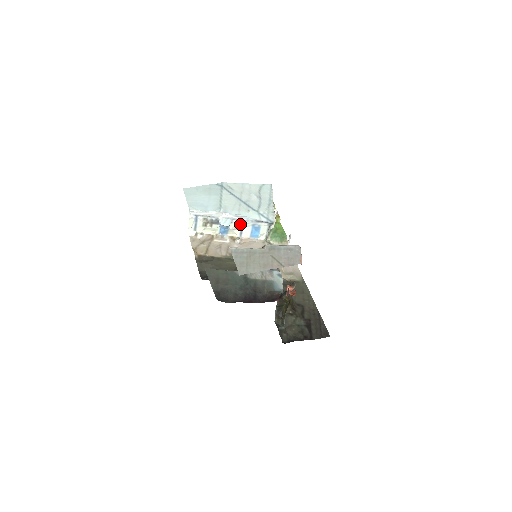
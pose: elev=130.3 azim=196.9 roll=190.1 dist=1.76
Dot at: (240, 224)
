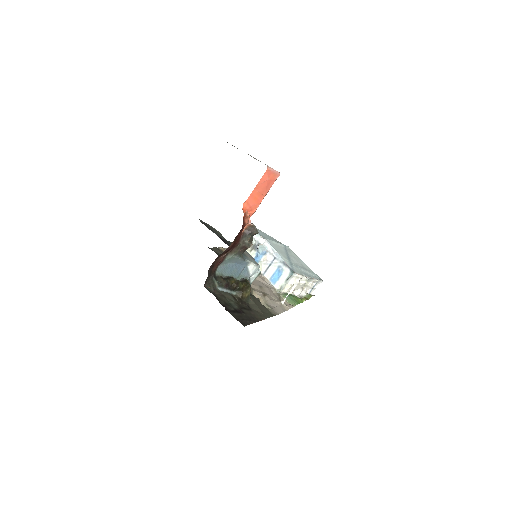
Dot at: (271, 260)
